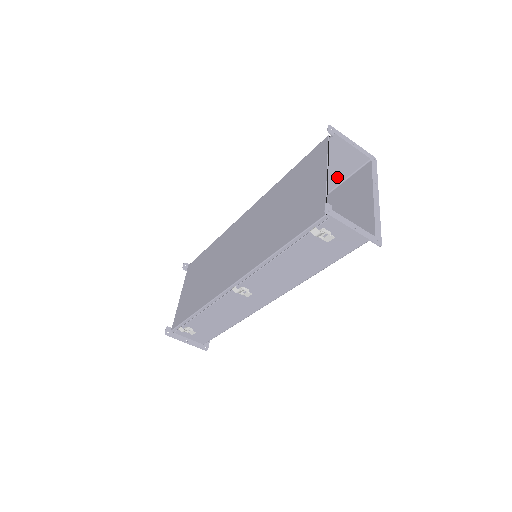
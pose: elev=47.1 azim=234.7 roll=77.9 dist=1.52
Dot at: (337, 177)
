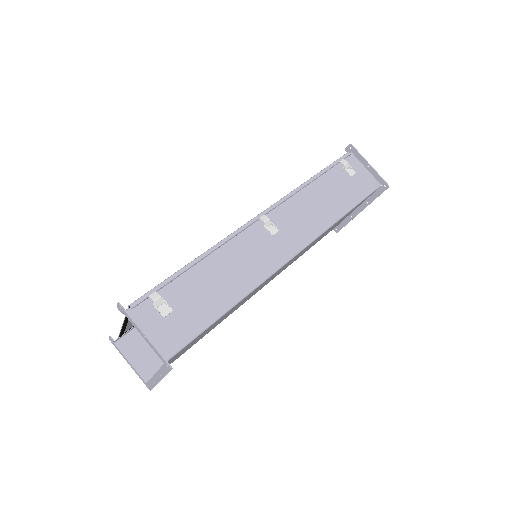
Dot at: occluded
